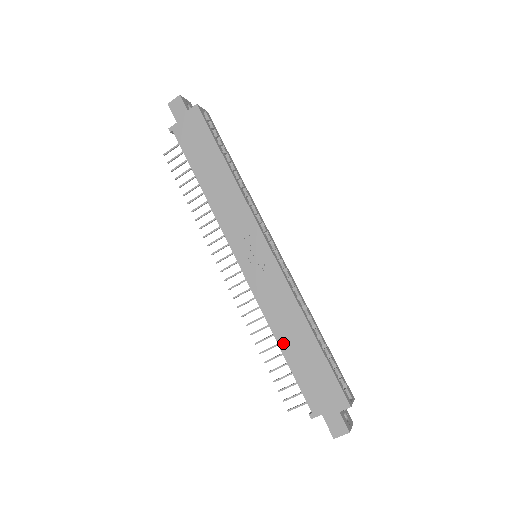
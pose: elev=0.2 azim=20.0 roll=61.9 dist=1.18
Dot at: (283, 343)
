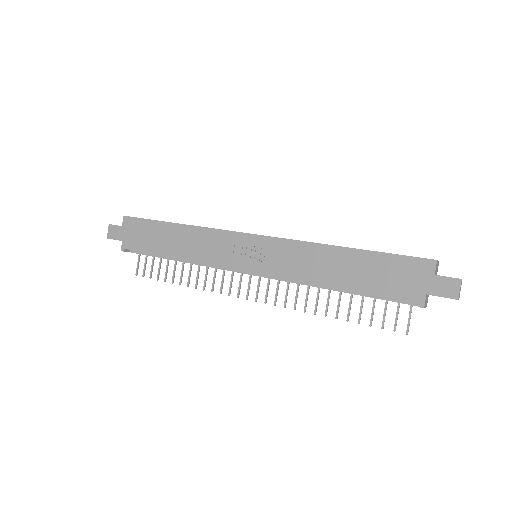
Dot at: (337, 282)
